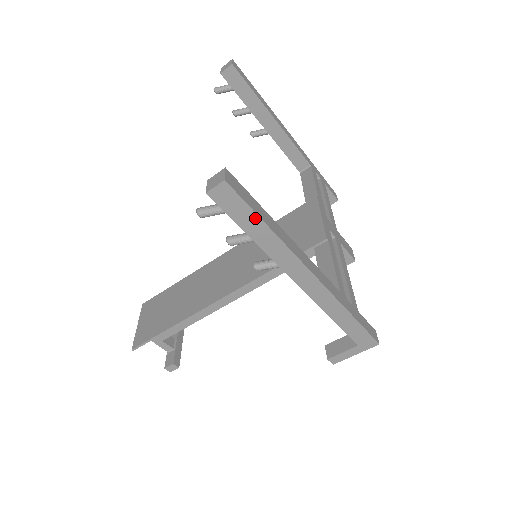
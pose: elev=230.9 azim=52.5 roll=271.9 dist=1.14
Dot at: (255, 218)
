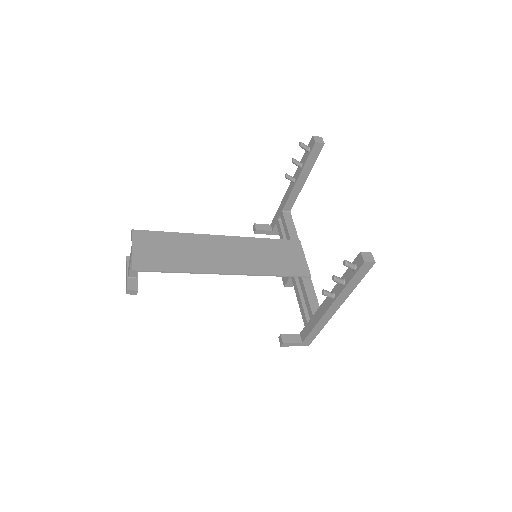
Dot at: (360, 279)
